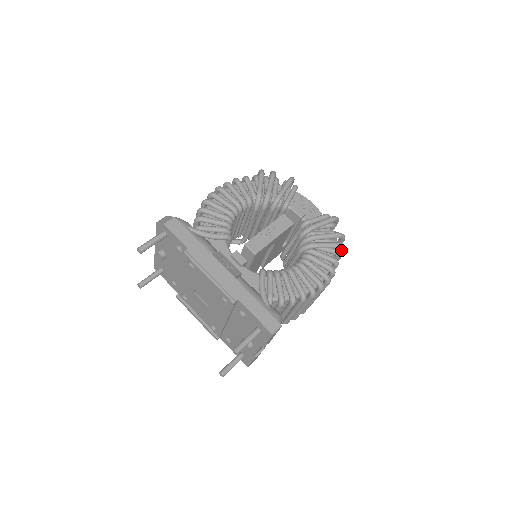
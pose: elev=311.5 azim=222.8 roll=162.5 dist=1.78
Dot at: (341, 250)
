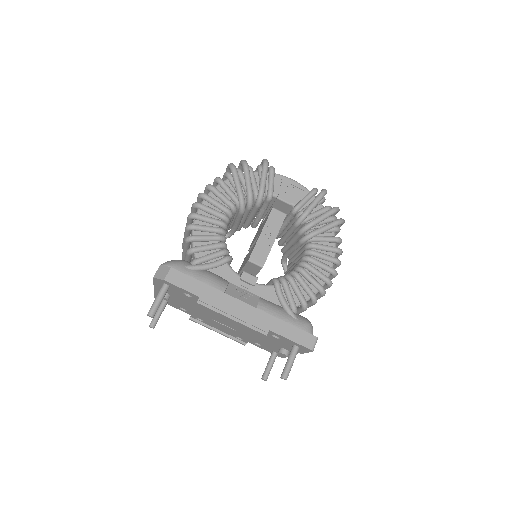
Dot at: occluded
